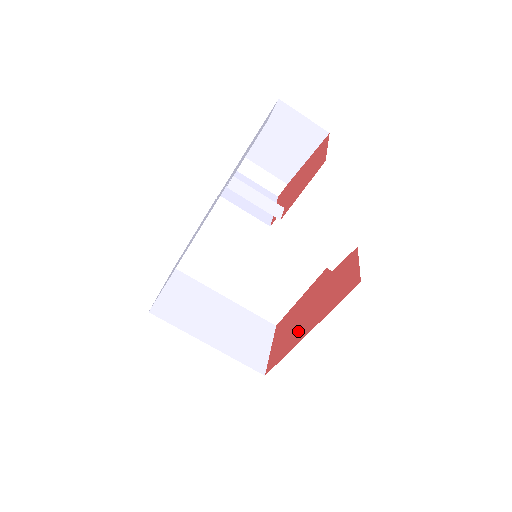
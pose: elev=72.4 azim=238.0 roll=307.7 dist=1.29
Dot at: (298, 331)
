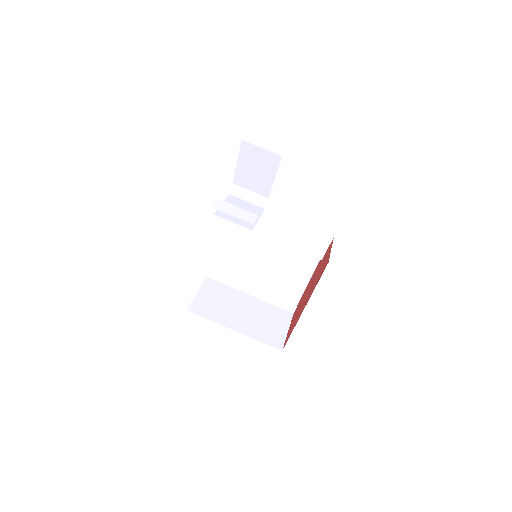
Dot at: (300, 311)
